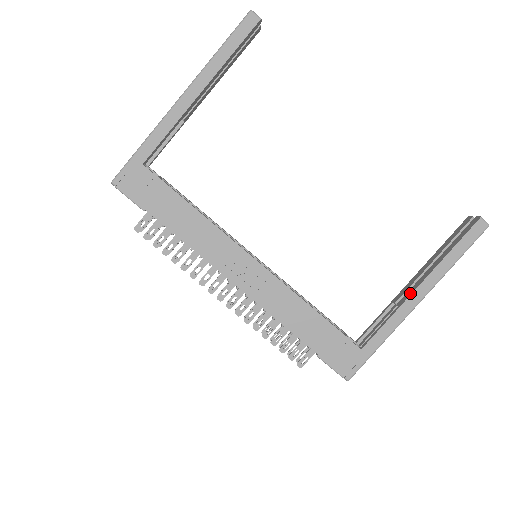
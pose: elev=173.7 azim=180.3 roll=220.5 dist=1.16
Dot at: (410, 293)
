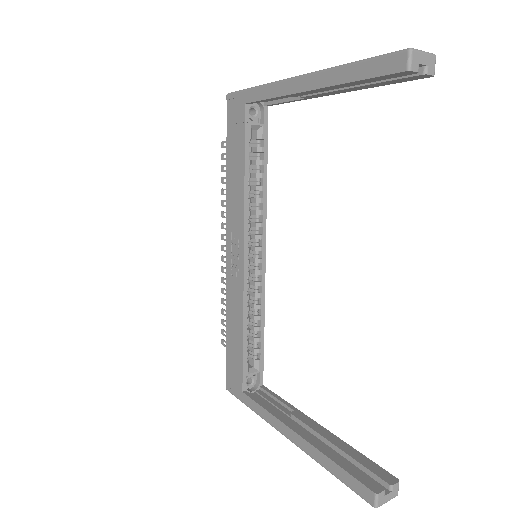
Dot at: (290, 425)
